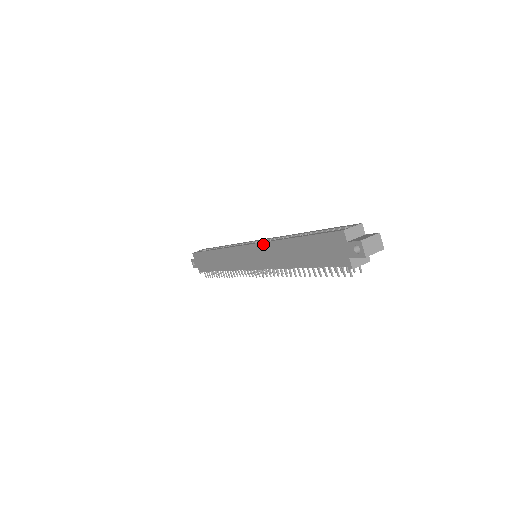
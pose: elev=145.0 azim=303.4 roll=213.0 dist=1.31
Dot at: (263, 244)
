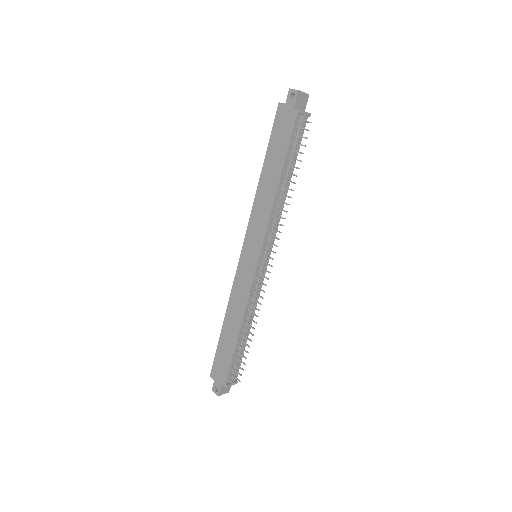
Dot at: (251, 217)
